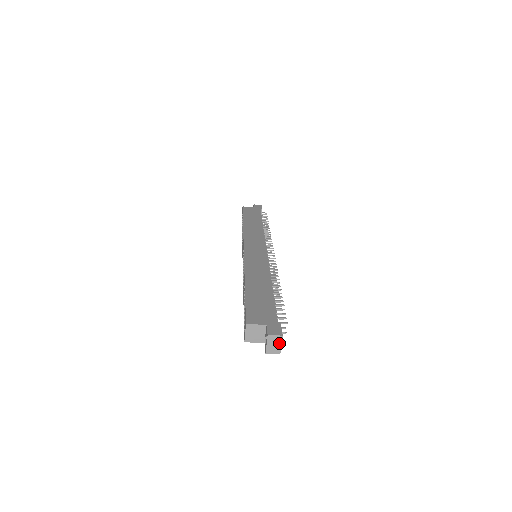
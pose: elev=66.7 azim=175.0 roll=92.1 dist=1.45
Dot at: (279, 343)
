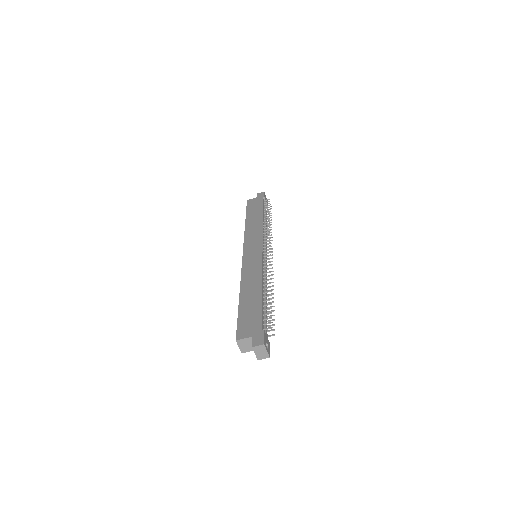
Dot at: (264, 350)
